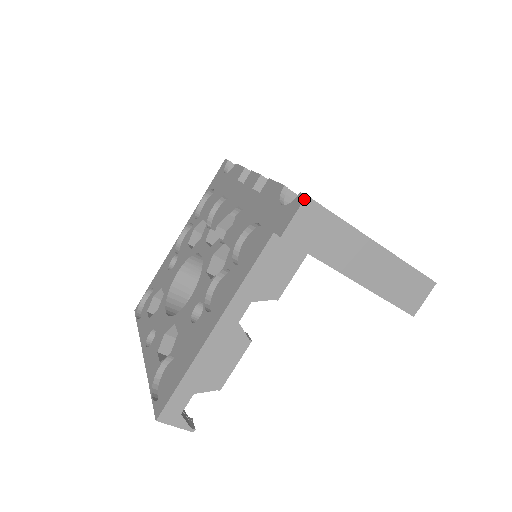
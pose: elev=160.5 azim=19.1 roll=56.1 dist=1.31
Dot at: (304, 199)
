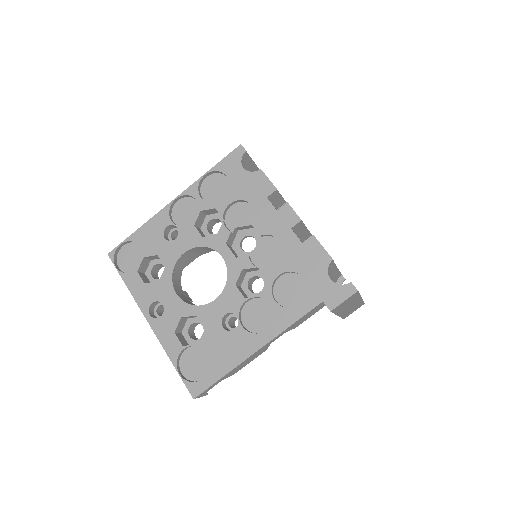
Dot at: (355, 293)
